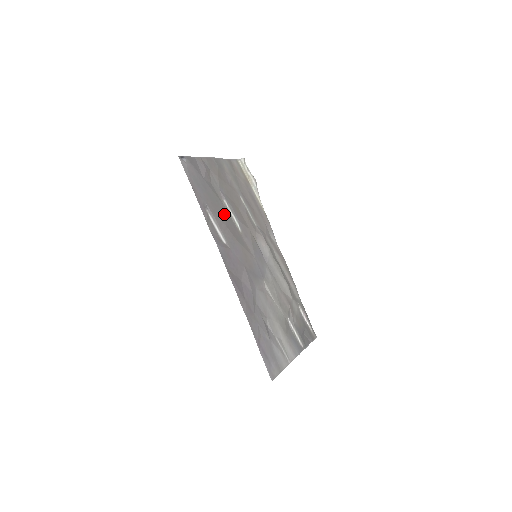
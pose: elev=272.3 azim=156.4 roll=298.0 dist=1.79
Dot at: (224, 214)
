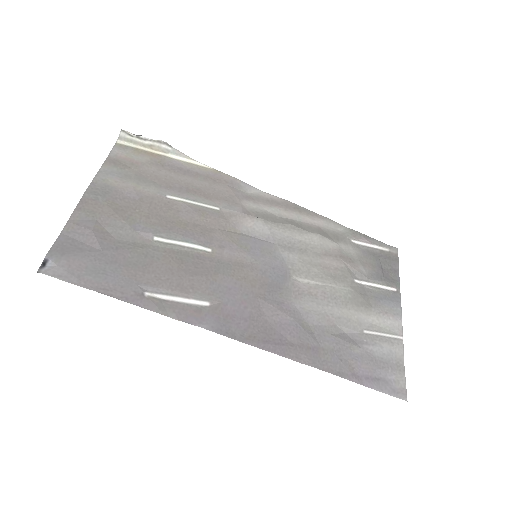
Dot at: (171, 261)
